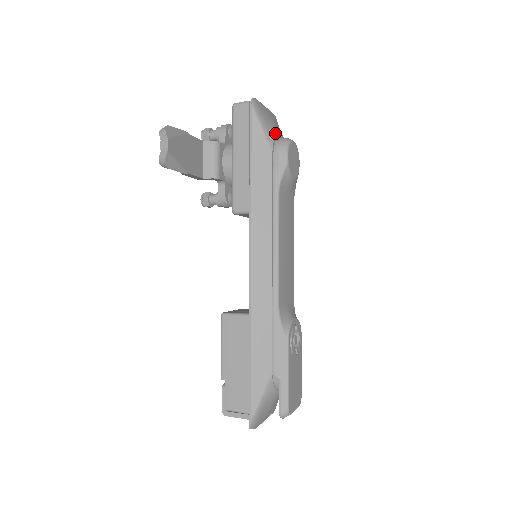
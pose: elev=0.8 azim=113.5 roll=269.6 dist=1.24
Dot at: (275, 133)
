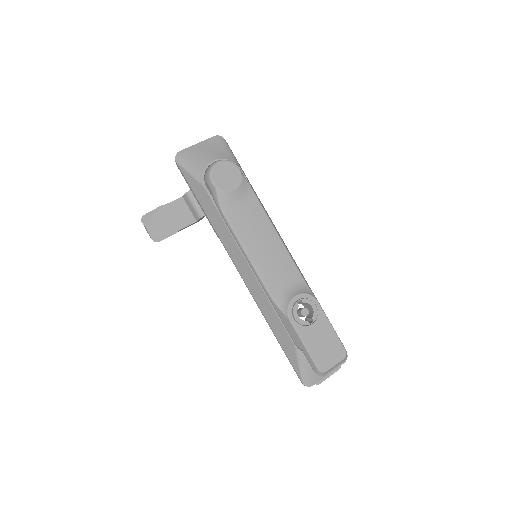
Dot at: (203, 167)
